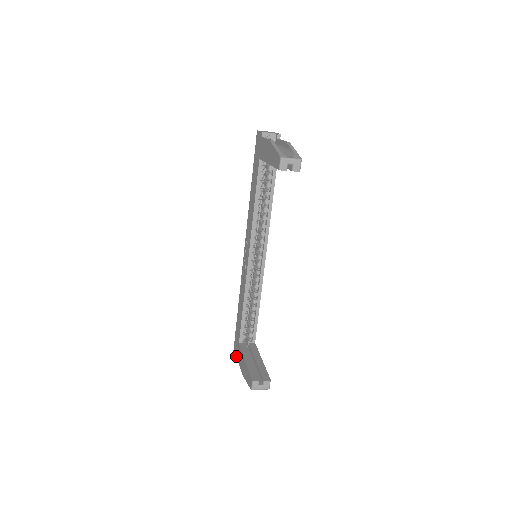
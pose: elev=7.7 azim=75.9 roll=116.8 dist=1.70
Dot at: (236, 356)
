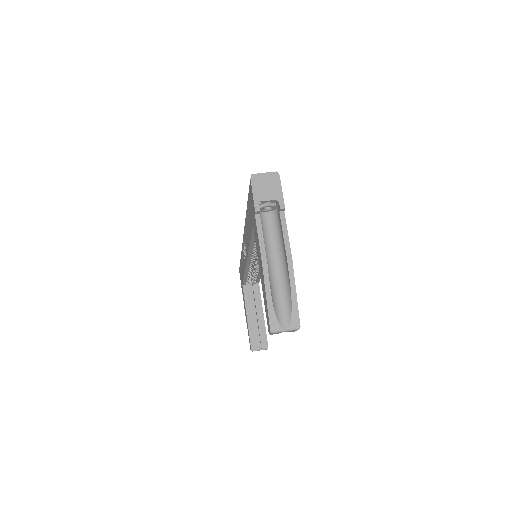
Dot at: (241, 284)
